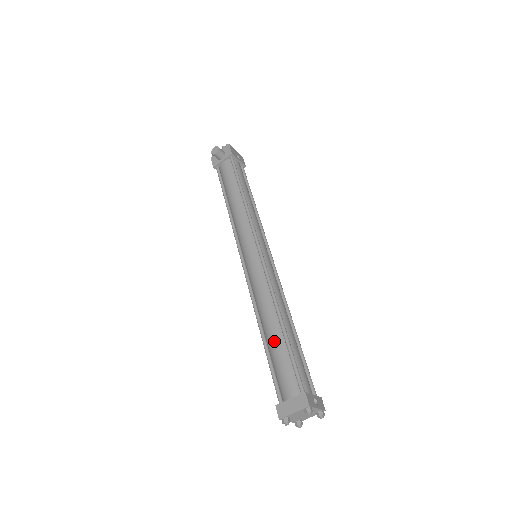
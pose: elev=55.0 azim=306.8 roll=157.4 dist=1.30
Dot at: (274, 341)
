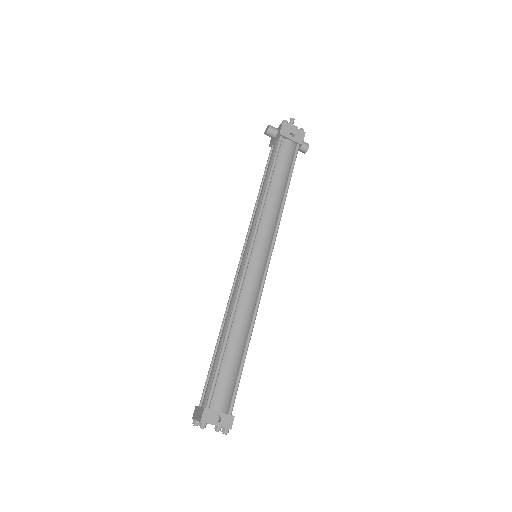
Dot at: (217, 350)
